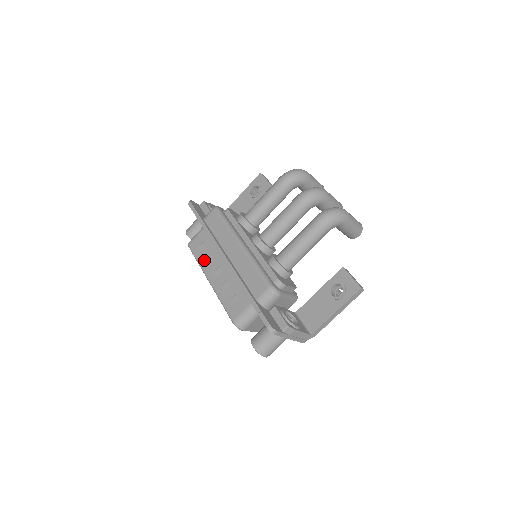
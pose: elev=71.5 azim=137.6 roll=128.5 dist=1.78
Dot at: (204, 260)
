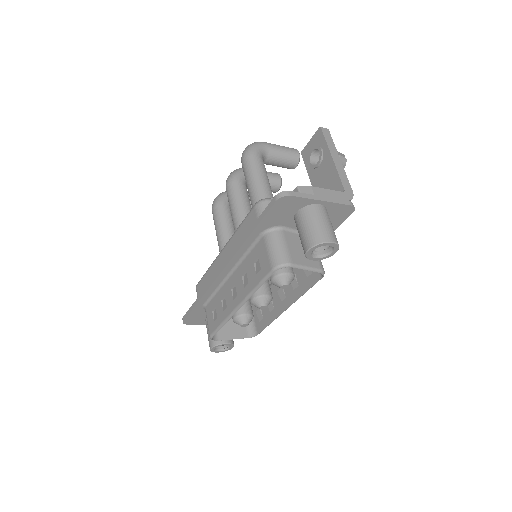
Dot at: (223, 312)
